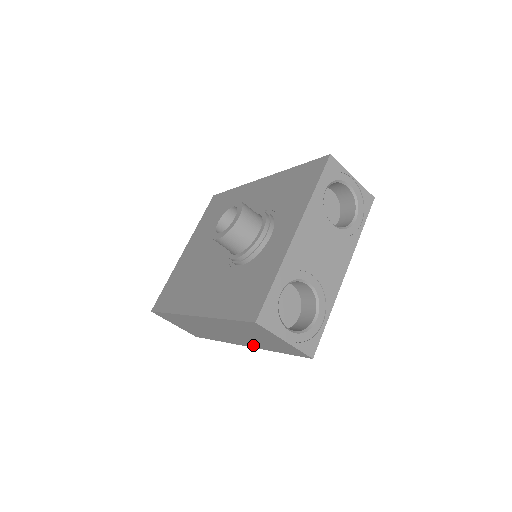
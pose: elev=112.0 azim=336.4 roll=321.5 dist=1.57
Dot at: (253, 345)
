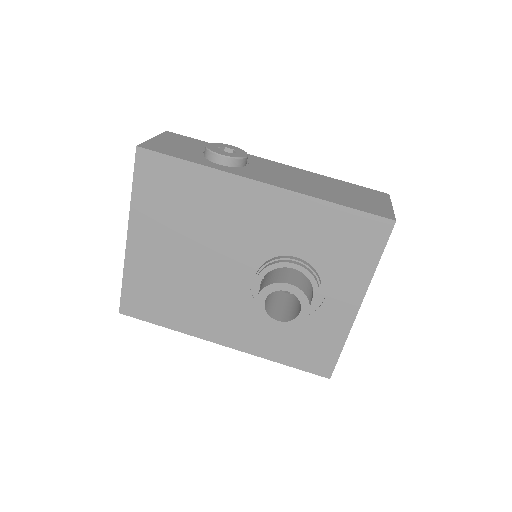
Dot at: occluded
